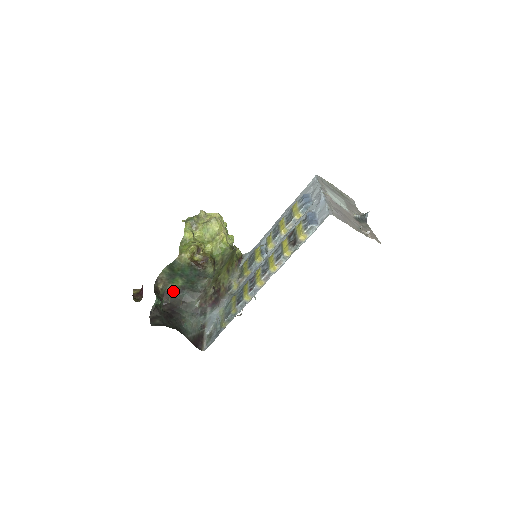
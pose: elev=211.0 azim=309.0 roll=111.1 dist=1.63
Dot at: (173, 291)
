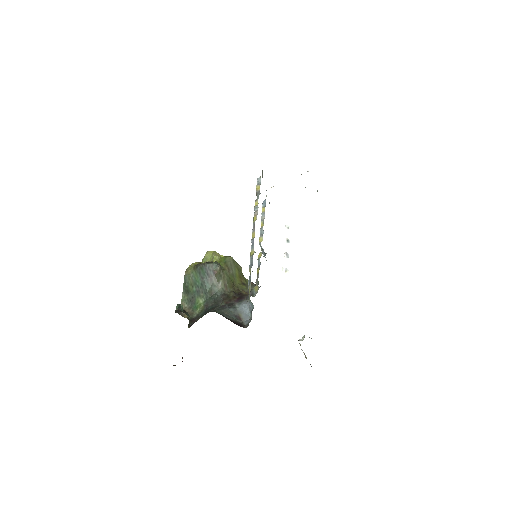
Dot at: (200, 315)
